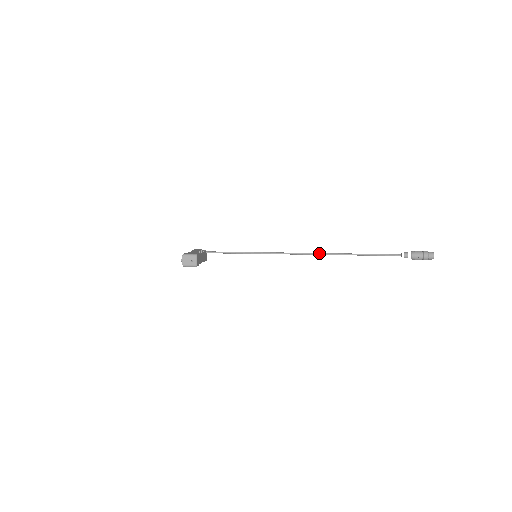
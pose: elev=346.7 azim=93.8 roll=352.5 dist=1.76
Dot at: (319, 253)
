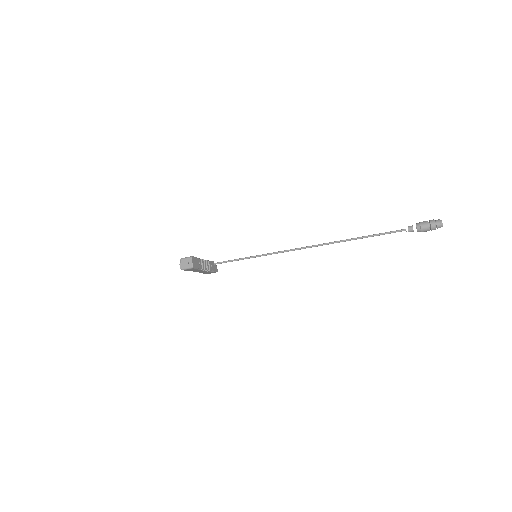
Dot at: (319, 244)
